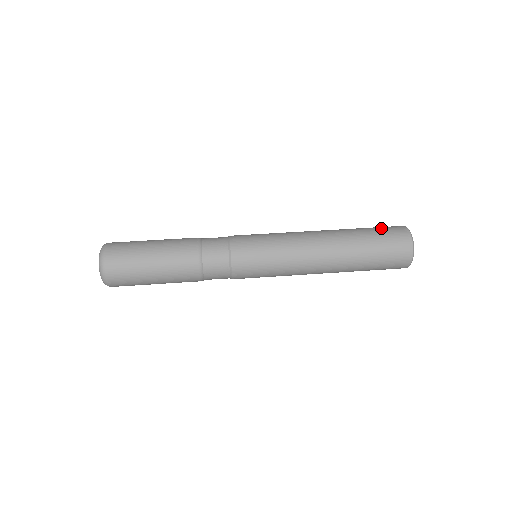
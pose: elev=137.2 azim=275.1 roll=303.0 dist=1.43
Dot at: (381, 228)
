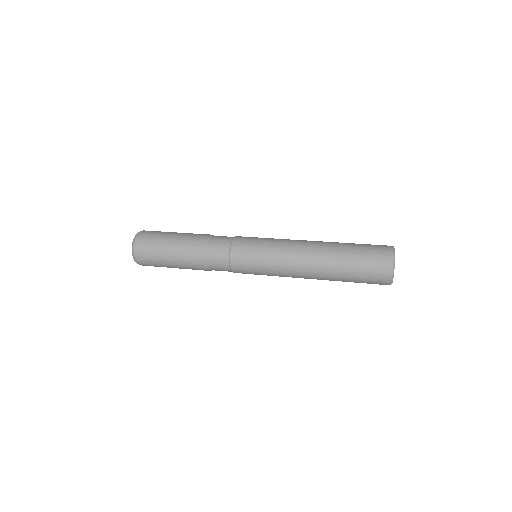
Dot at: occluded
